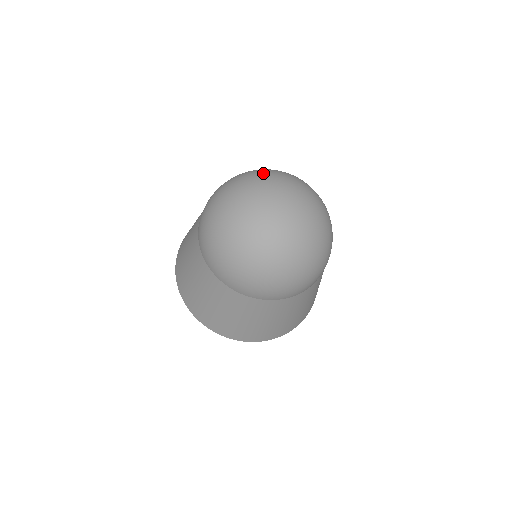
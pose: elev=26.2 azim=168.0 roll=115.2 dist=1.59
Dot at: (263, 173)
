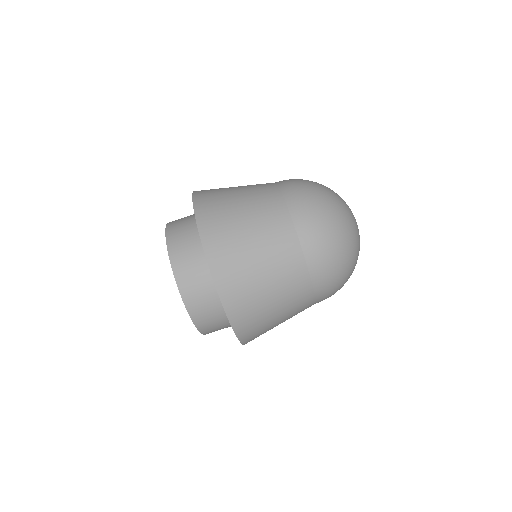
Dot at: occluded
